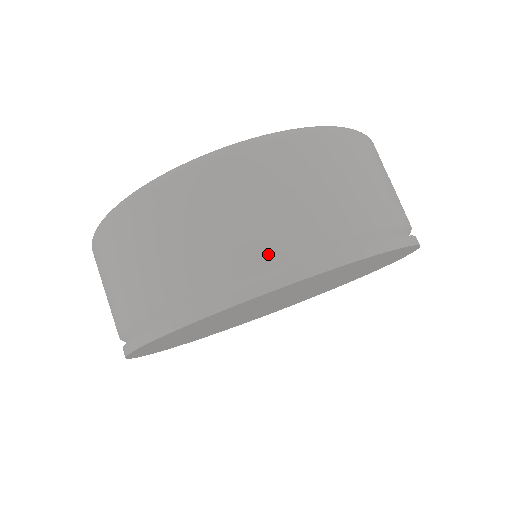
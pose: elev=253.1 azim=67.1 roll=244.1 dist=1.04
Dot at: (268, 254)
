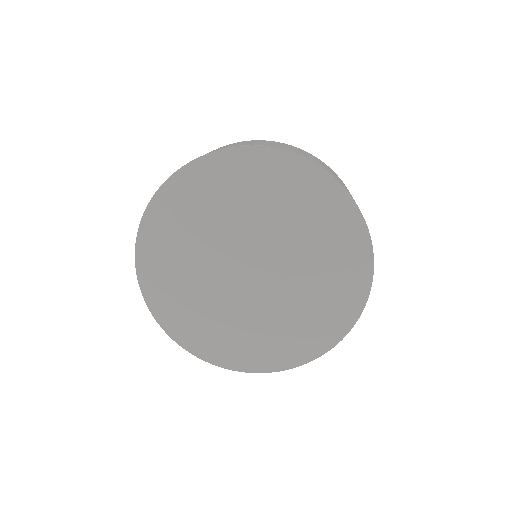
Dot at: (326, 169)
